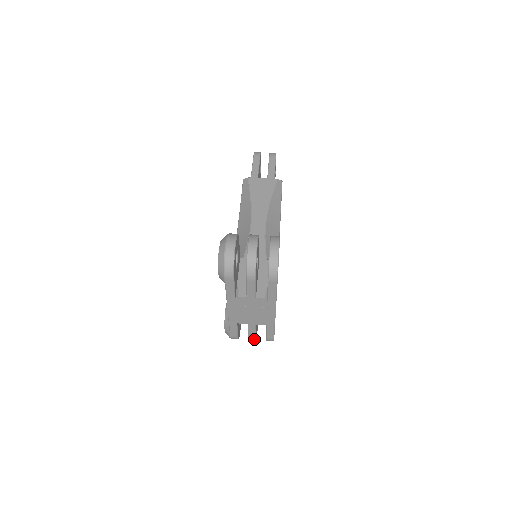
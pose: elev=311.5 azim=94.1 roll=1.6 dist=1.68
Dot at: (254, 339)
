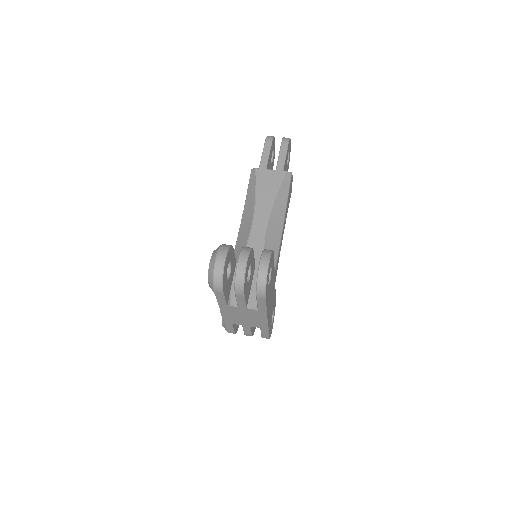
Dot at: occluded
